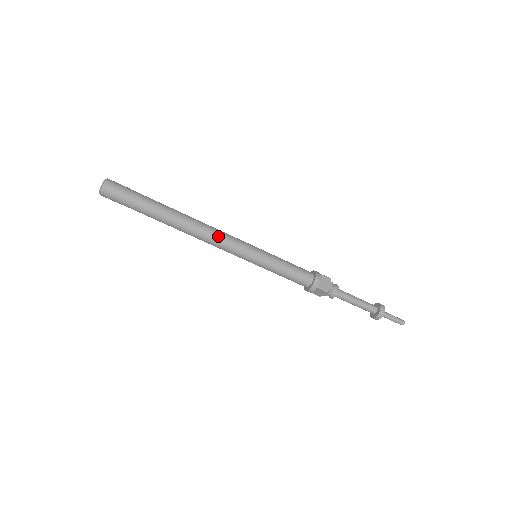
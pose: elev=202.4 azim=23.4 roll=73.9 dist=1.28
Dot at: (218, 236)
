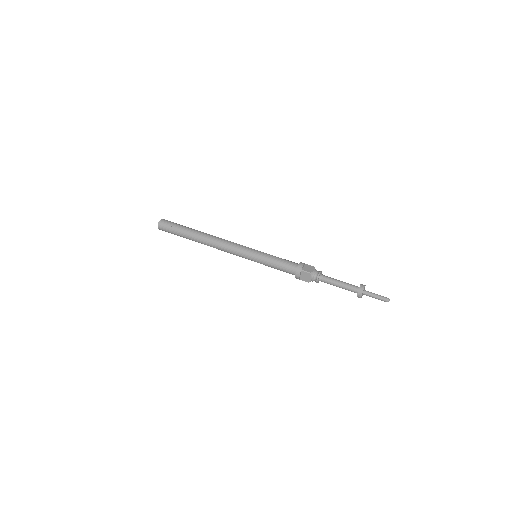
Dot at: (227, 242)
